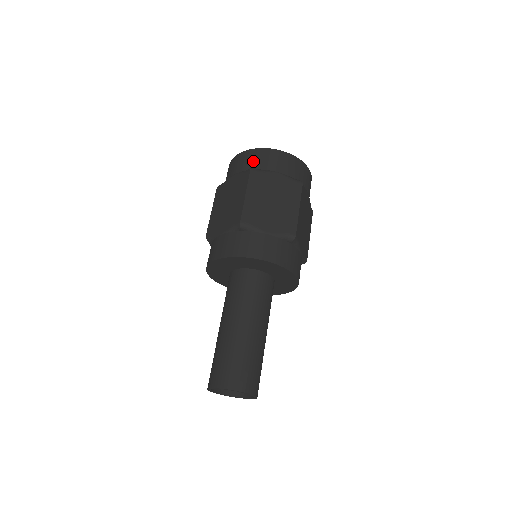
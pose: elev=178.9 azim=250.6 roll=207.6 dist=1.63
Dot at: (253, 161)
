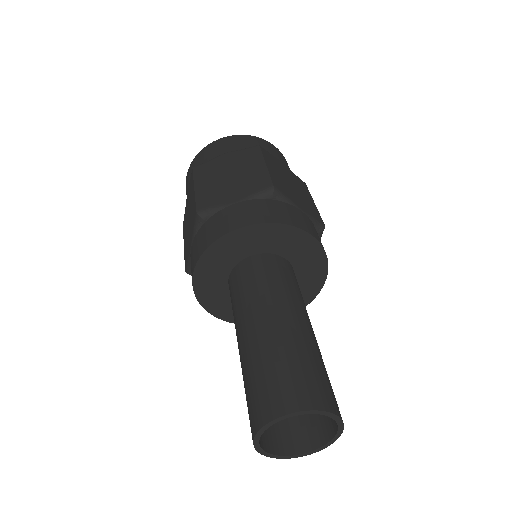
Dot at: (251, 144)
